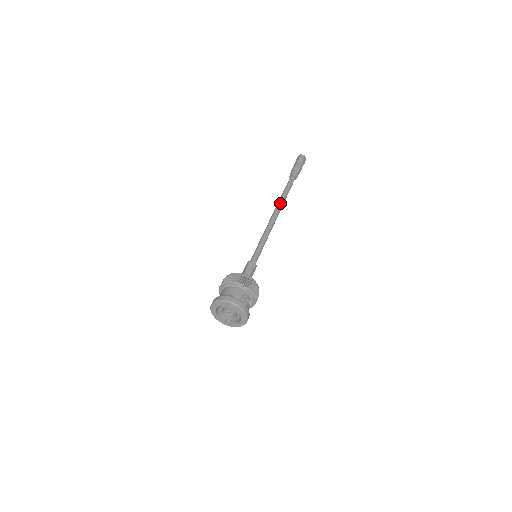
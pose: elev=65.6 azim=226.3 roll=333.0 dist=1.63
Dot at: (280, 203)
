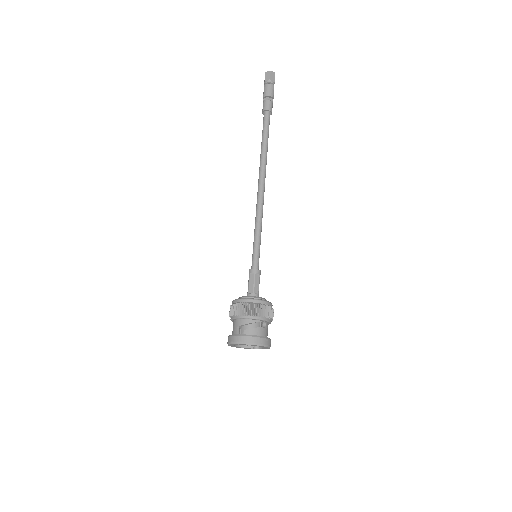
Dot at: (261, 166)
